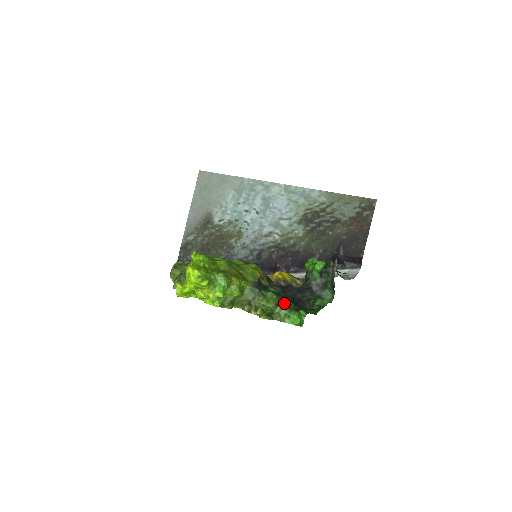
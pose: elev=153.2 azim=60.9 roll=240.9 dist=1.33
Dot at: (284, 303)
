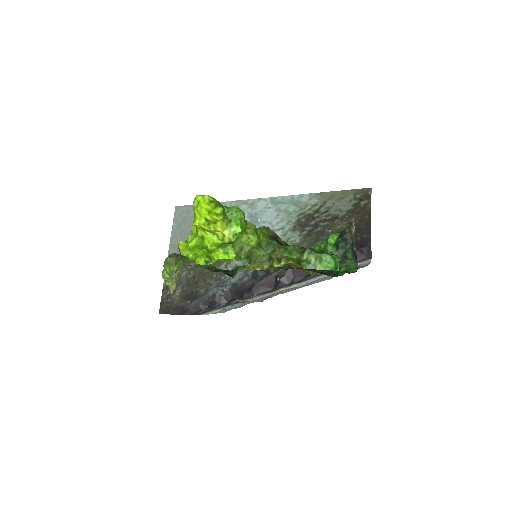
Dot at: (311, 248)
